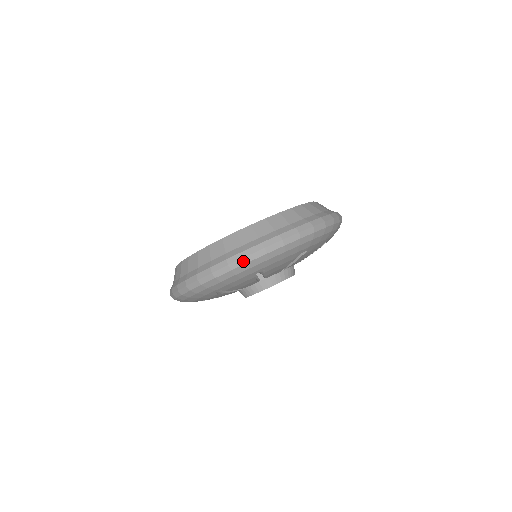
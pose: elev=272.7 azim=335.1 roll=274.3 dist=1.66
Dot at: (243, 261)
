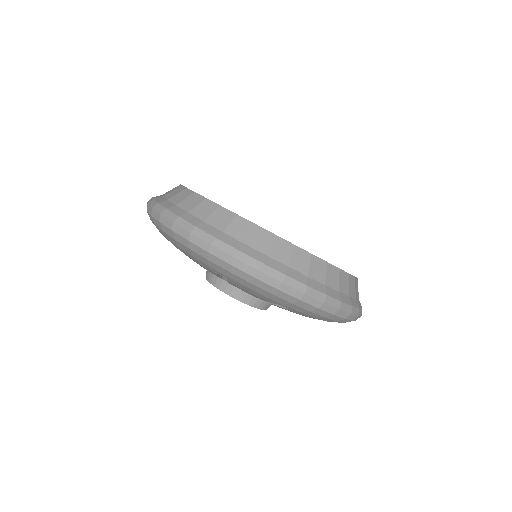
Dot at: (297, 294)
